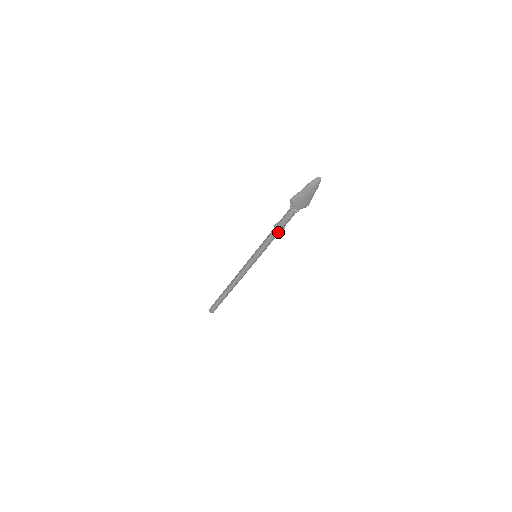
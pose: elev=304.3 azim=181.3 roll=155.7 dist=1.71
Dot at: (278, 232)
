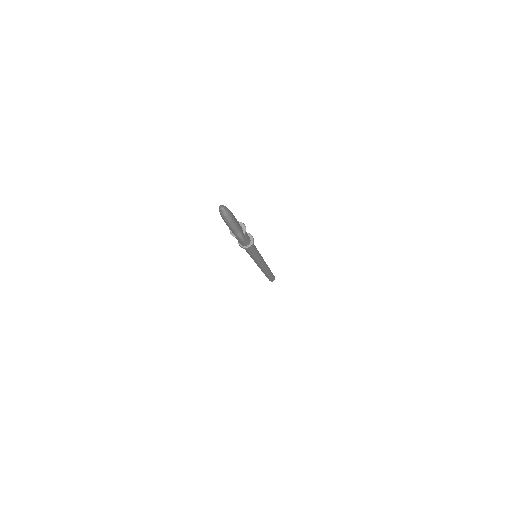
Dot at: occluded
